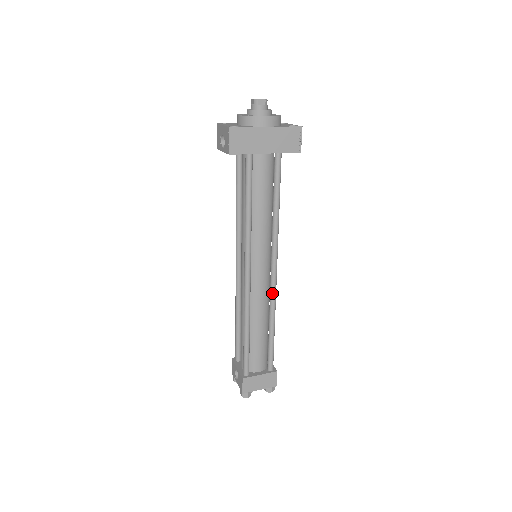
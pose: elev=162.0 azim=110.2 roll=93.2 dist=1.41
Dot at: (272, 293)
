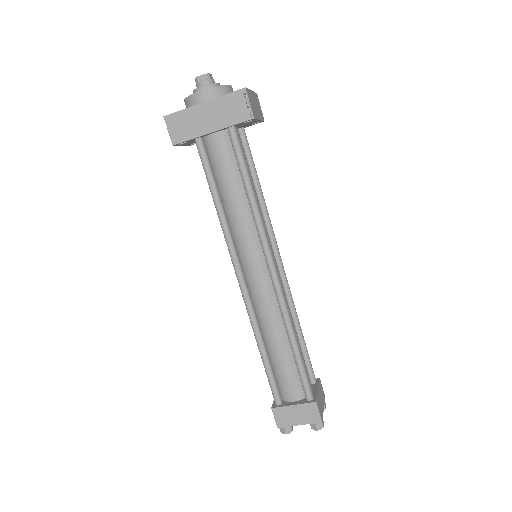
Dot at: (278, 299)
